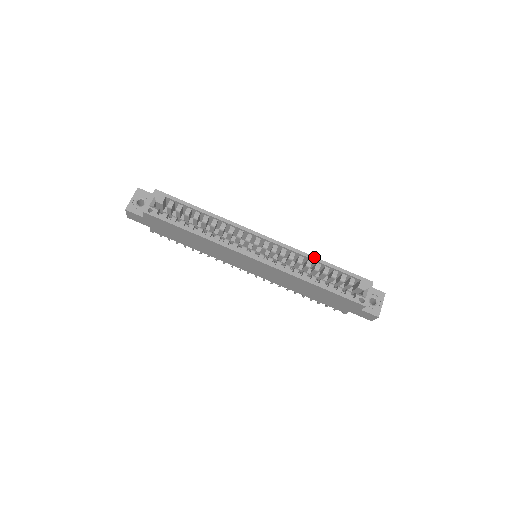
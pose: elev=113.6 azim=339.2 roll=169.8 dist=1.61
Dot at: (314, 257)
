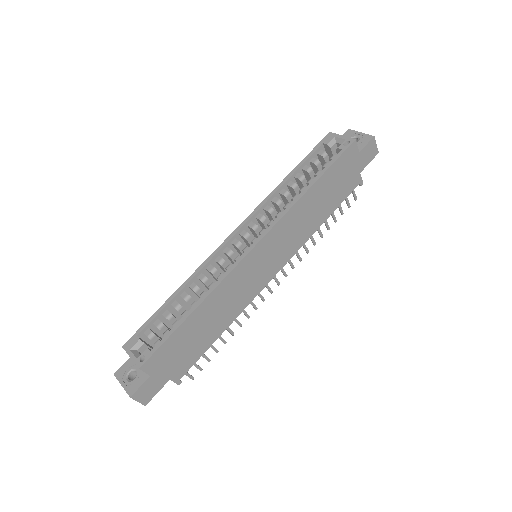
Dot at: (278, 185)
